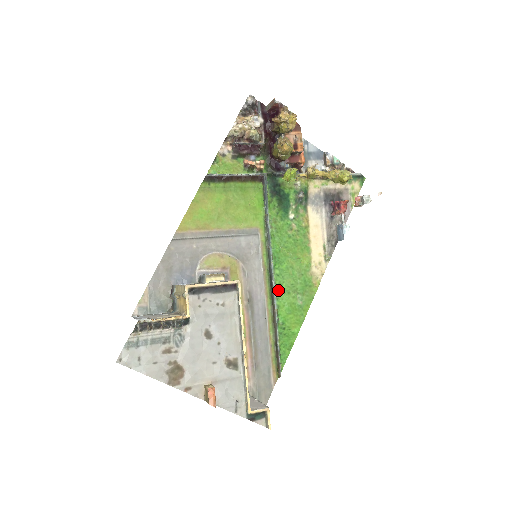
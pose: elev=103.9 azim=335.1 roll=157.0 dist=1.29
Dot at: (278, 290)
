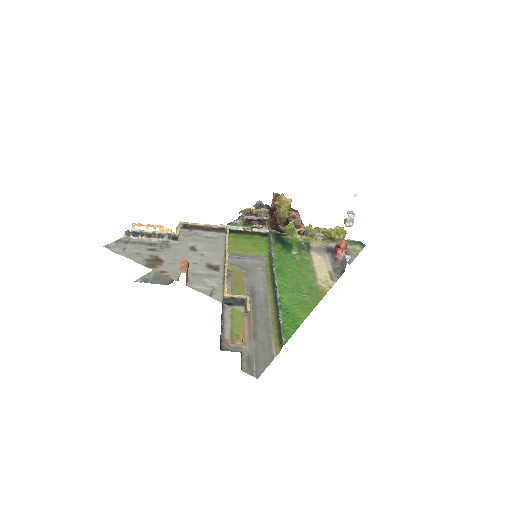
Dot at: (281, 289)
